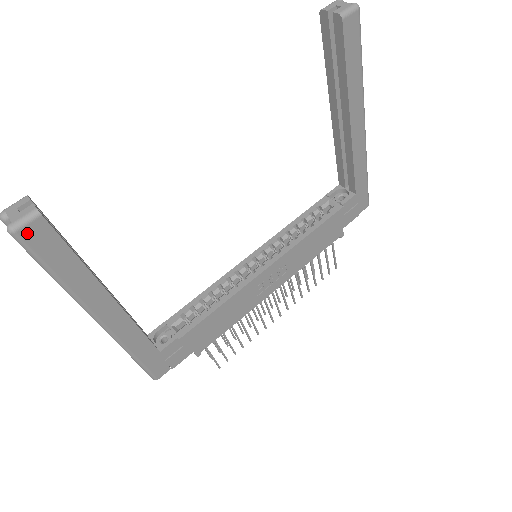
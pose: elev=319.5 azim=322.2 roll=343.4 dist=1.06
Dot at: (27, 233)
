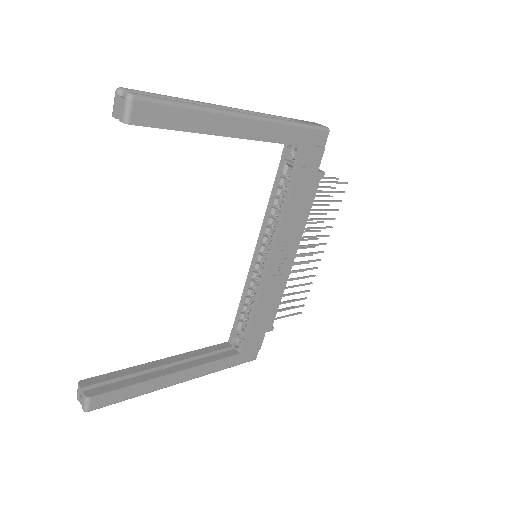
Dot at: (94, 406)
